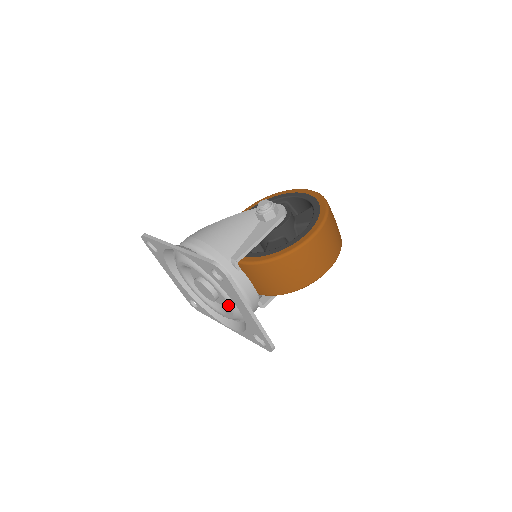
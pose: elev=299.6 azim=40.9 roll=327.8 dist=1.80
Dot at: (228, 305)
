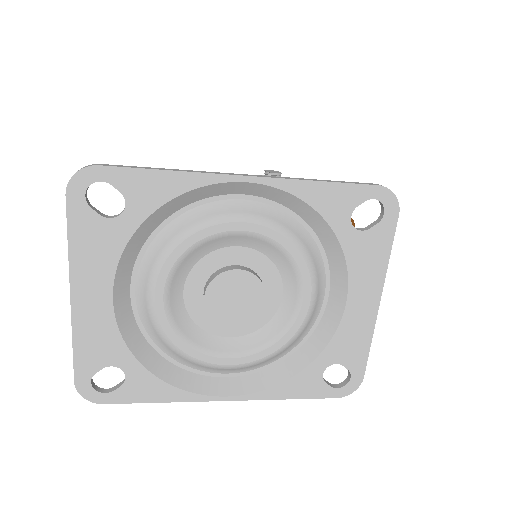
Dot at: (305, 309)
